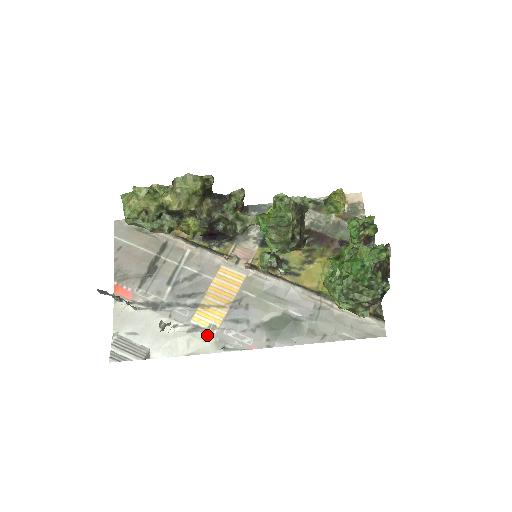
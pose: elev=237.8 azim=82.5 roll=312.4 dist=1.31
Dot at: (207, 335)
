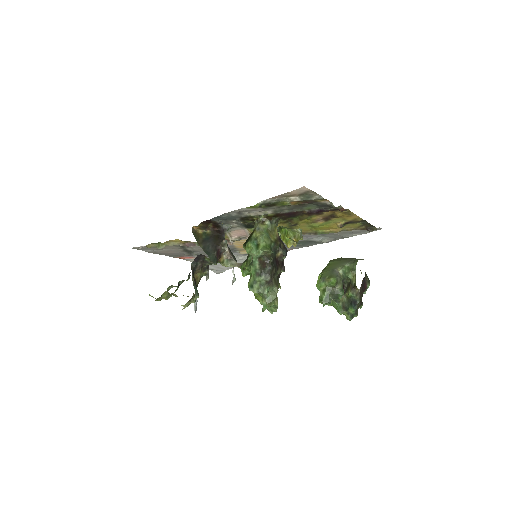
Dot at: occluded
